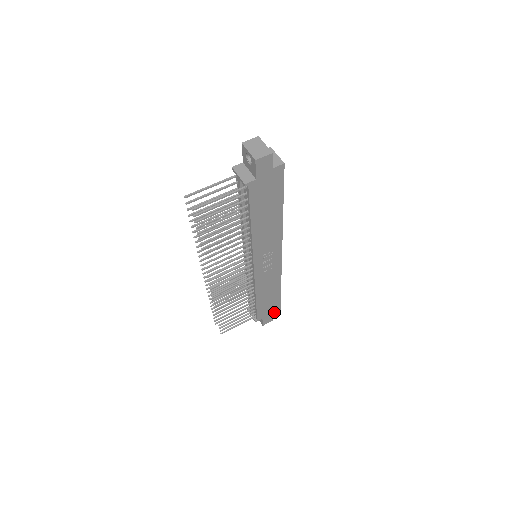
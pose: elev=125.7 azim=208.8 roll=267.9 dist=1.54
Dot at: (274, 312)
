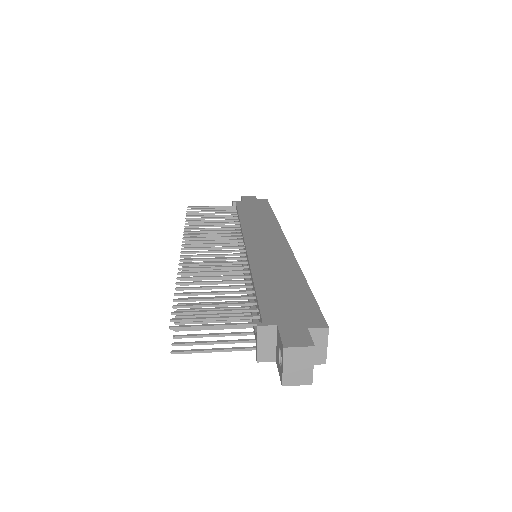
Dot at: occluded
